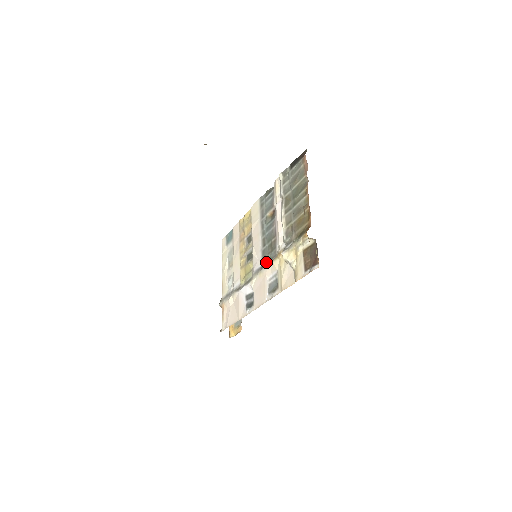
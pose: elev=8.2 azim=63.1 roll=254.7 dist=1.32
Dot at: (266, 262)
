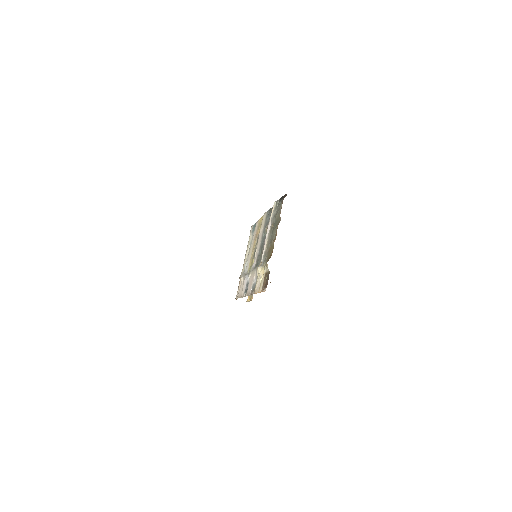
Dot at: (256, 265)
